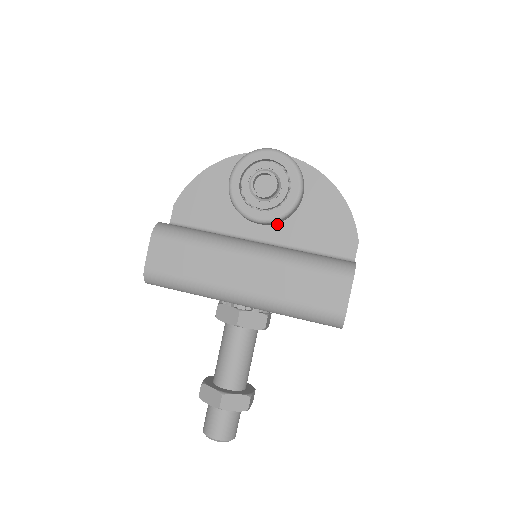
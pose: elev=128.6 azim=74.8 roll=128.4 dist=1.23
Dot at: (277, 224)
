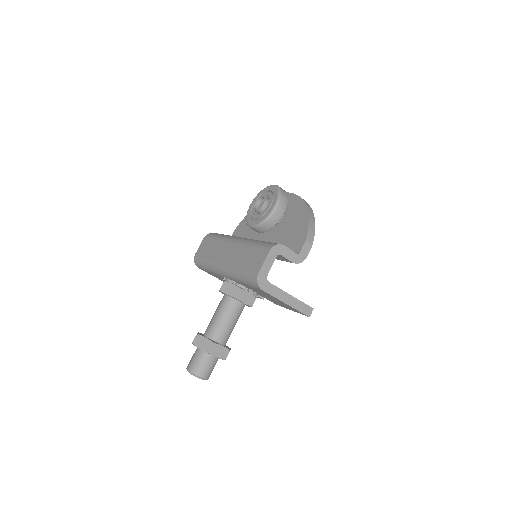
Dot at: (271, 234)
